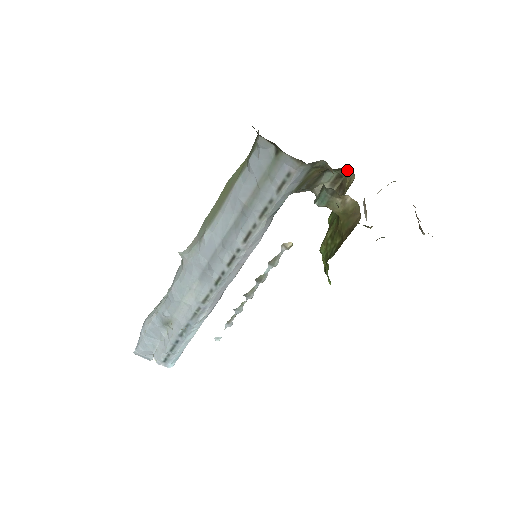
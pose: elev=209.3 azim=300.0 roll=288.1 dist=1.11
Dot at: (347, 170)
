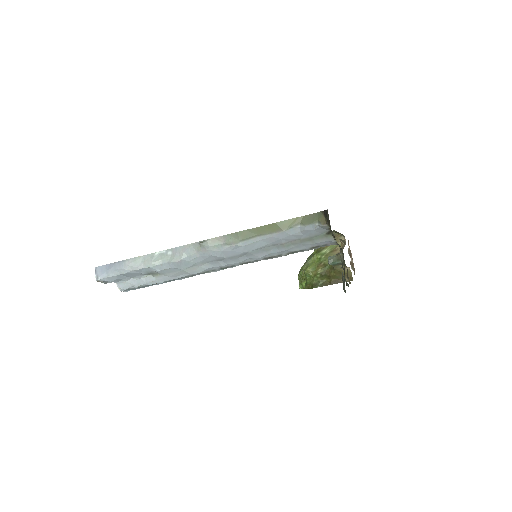
Dot at: (342, 234)
